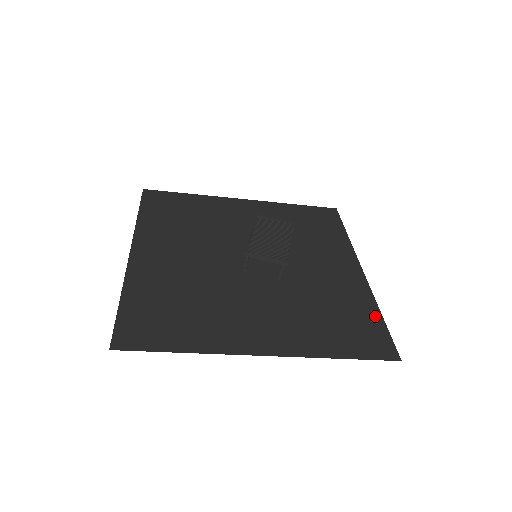
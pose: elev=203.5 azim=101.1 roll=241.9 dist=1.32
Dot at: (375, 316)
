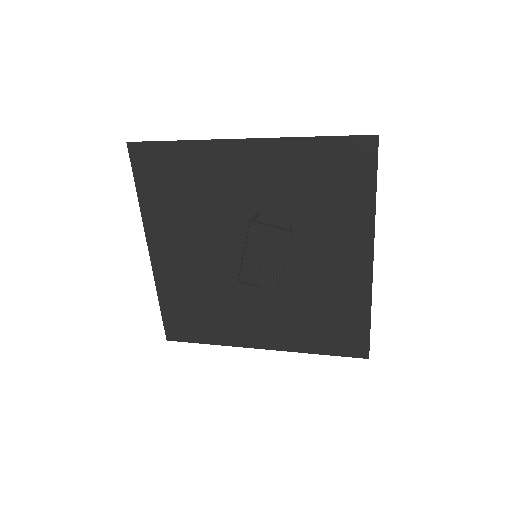
Dot at: (363, 319)
